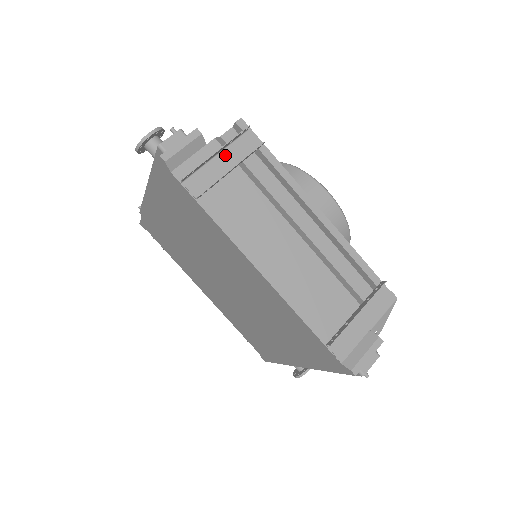
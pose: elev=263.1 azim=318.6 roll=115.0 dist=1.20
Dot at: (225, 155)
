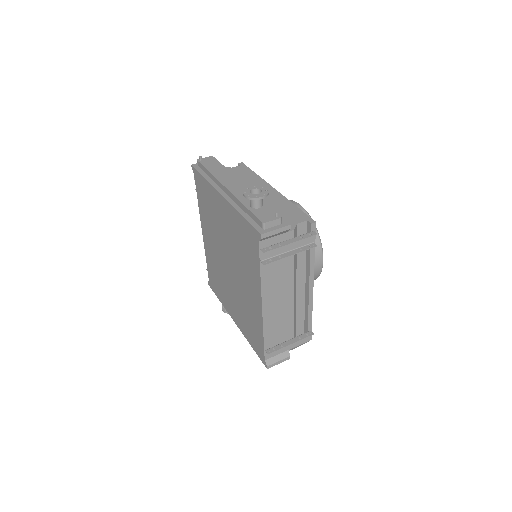
Dot at: occluded
